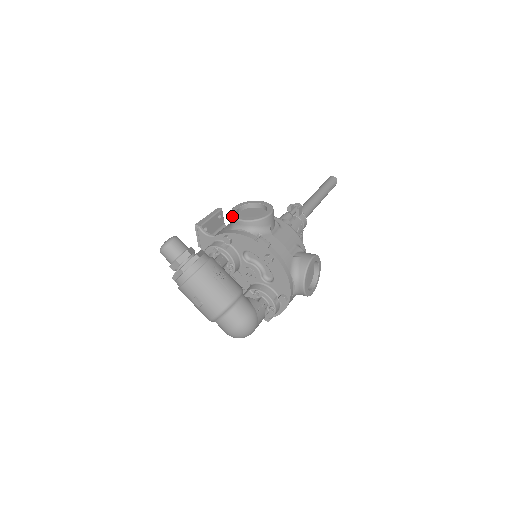
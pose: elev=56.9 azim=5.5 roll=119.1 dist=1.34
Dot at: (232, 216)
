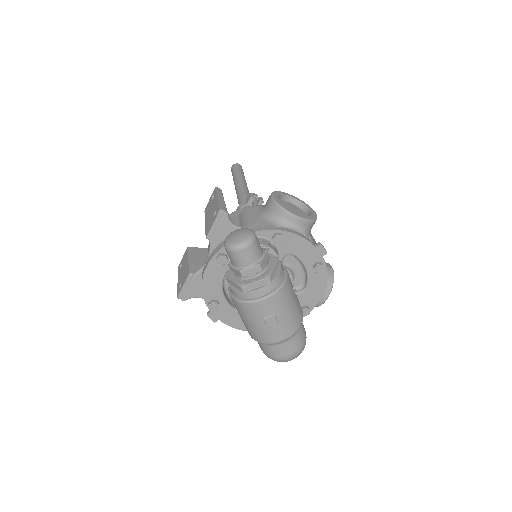
Dot at: (286, 210)
